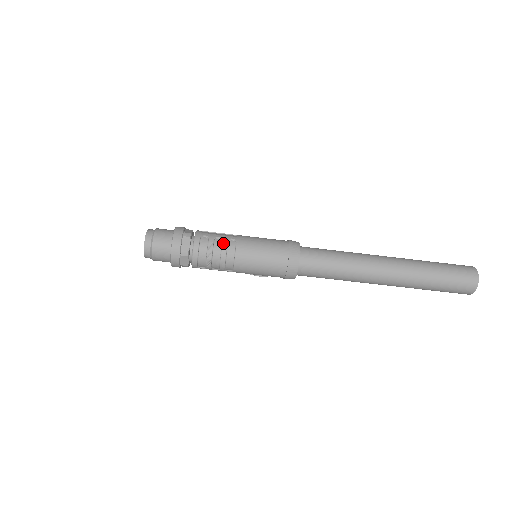
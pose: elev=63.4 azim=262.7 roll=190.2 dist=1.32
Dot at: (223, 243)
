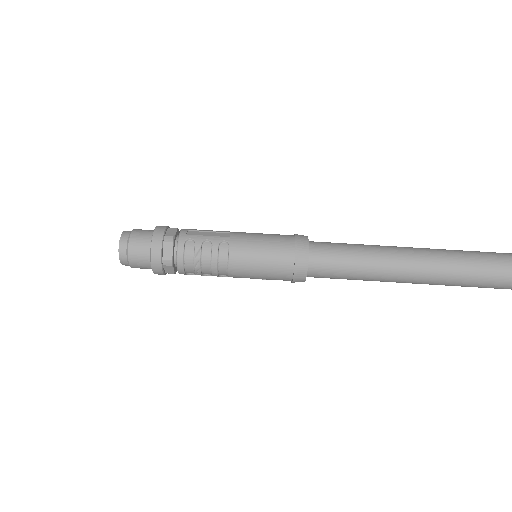
Dot at: (213, 248)
